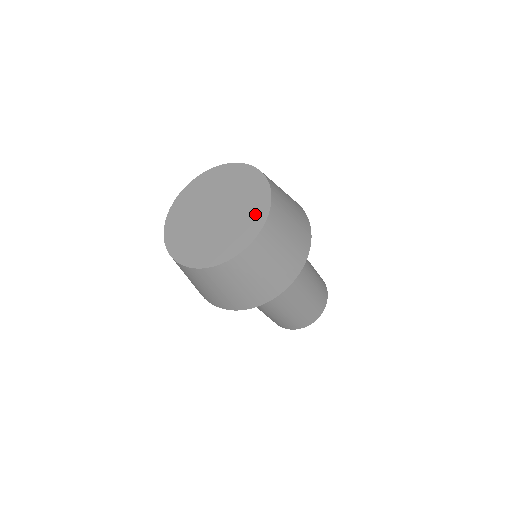
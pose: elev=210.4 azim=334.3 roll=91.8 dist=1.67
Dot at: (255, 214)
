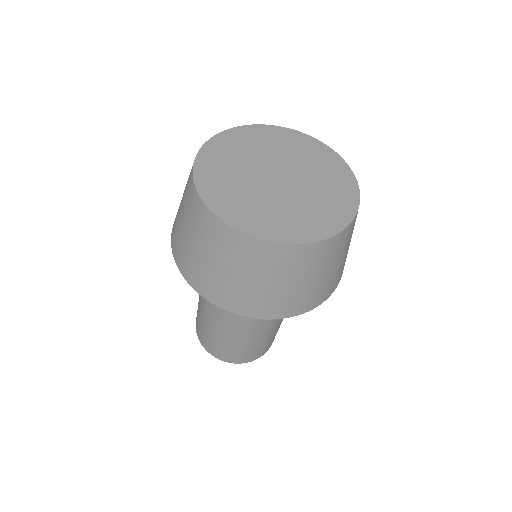
Dot at: (336, 209)
